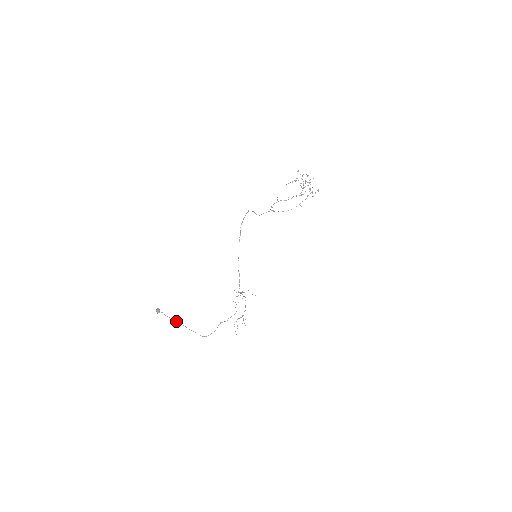
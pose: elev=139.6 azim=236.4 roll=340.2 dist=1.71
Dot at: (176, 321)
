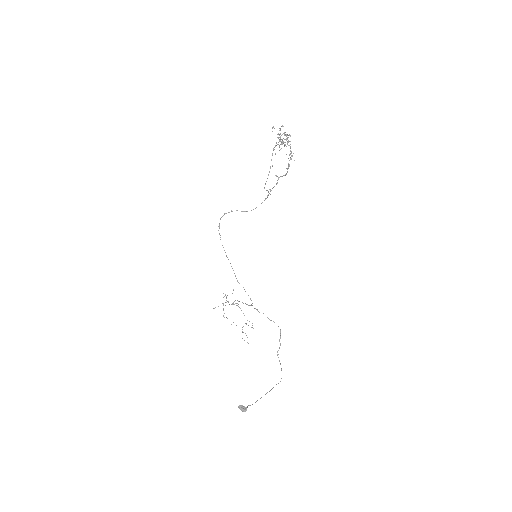
Dot at: (261, 397)
